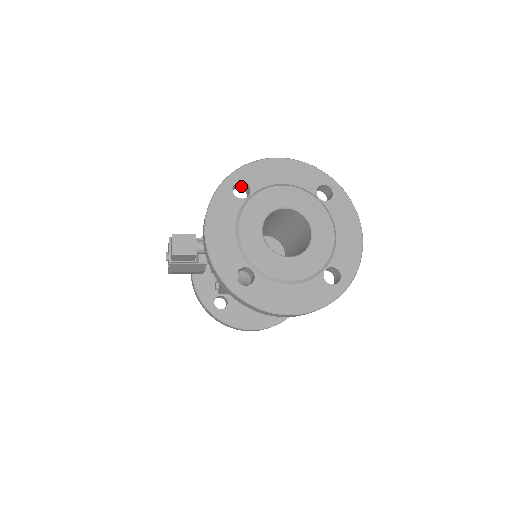
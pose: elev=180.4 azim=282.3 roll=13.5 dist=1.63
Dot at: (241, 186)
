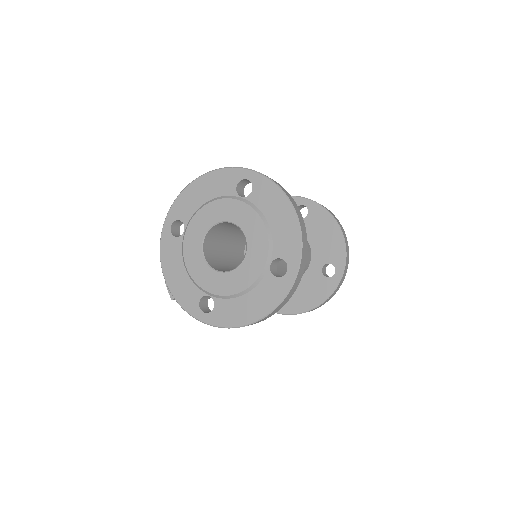
Dot at: occluded
